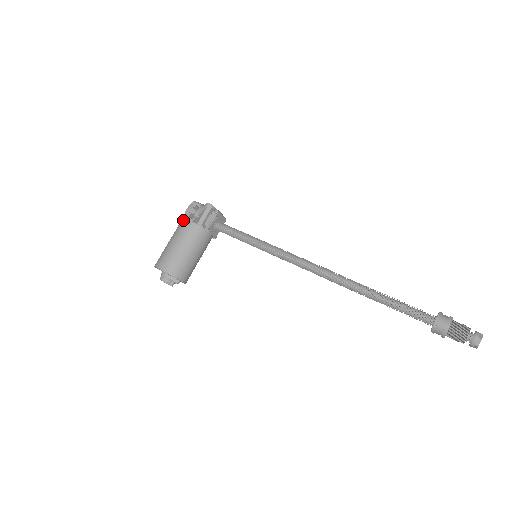
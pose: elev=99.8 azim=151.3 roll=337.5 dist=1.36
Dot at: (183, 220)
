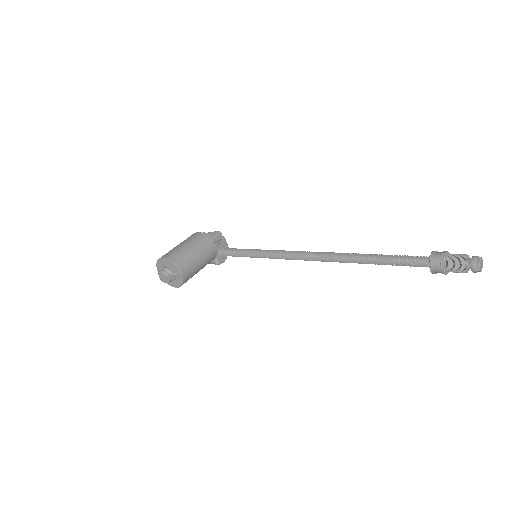
Dot at: (192, 234)
